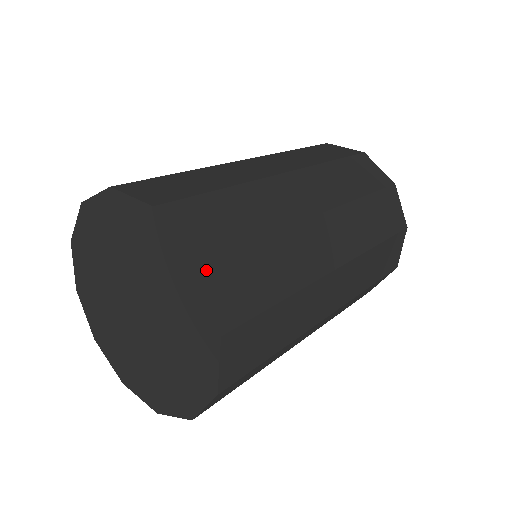
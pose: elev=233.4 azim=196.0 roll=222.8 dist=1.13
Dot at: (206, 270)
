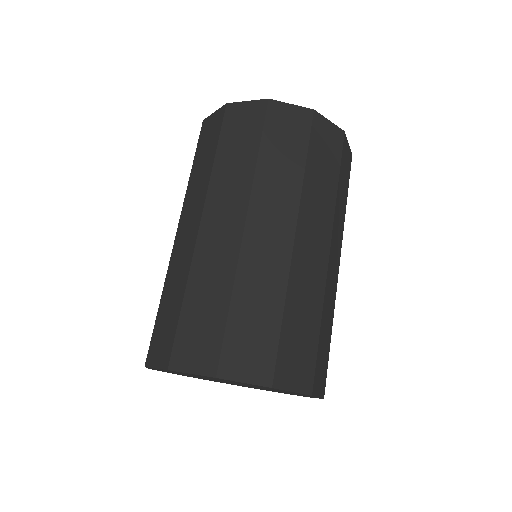
Dot at: (278, 382)
